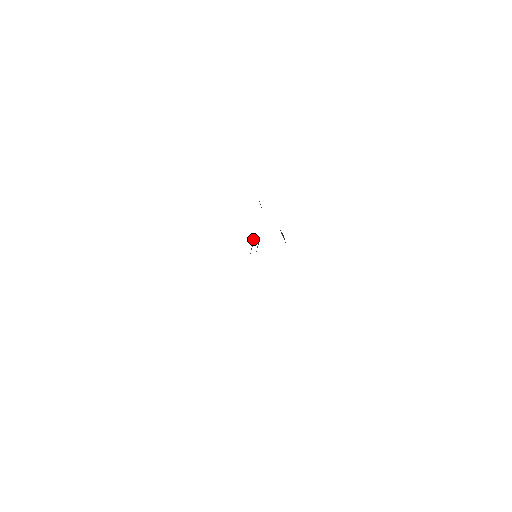
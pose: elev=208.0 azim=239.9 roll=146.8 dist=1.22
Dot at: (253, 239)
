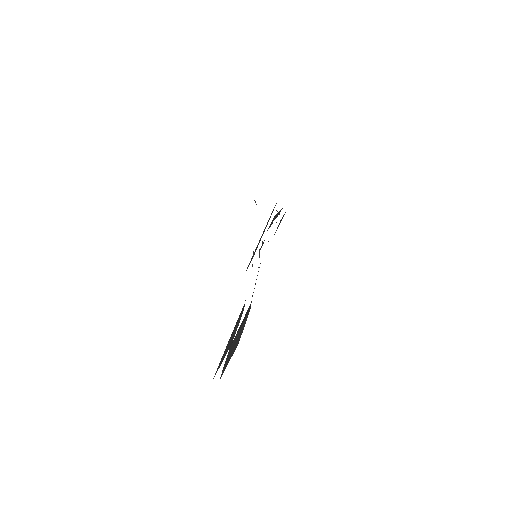
Dot at: occluded
